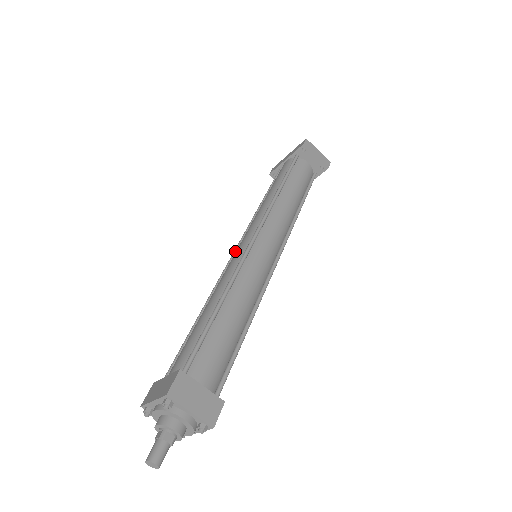
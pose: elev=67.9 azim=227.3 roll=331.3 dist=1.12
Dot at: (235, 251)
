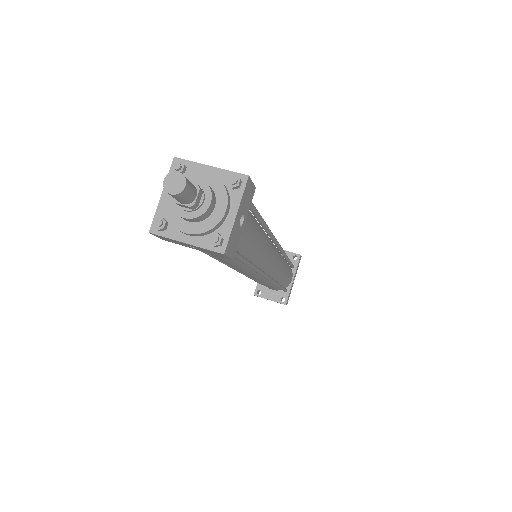
Dot at: occluded
